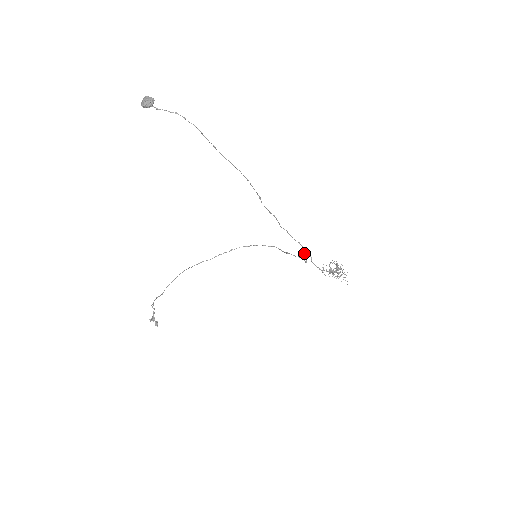
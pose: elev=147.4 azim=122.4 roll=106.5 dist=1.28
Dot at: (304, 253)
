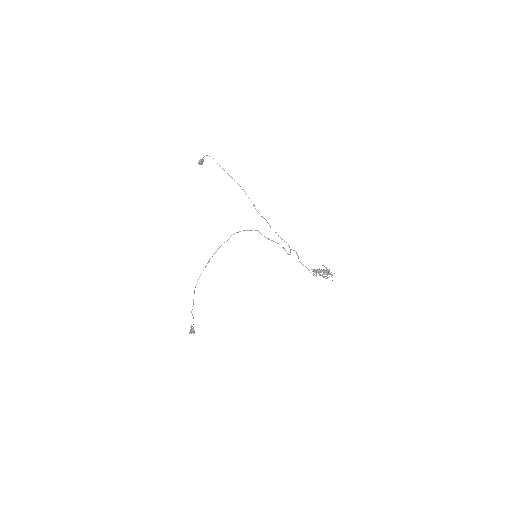
Dot at: (290, 250)
